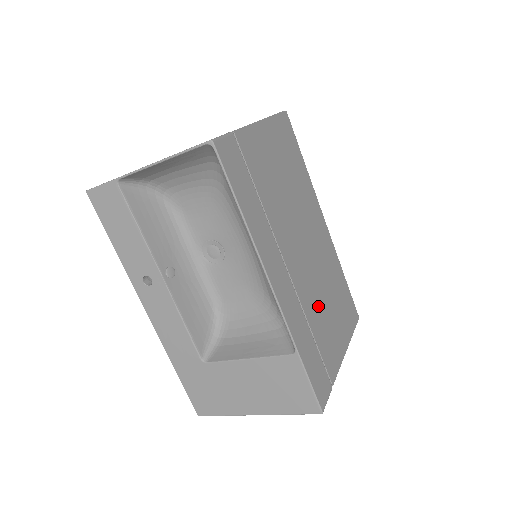
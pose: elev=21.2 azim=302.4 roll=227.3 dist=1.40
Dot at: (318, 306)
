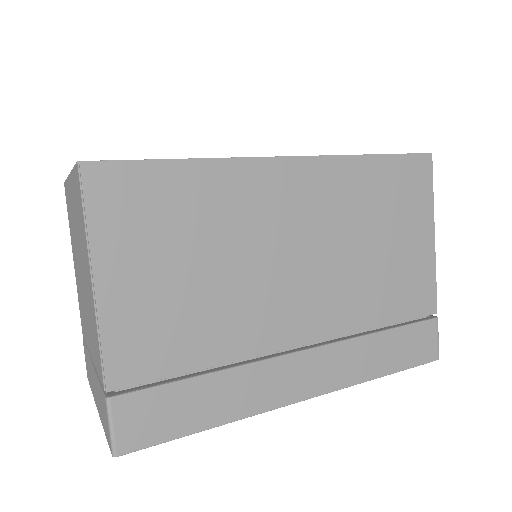
Dot at: (365, 287)
